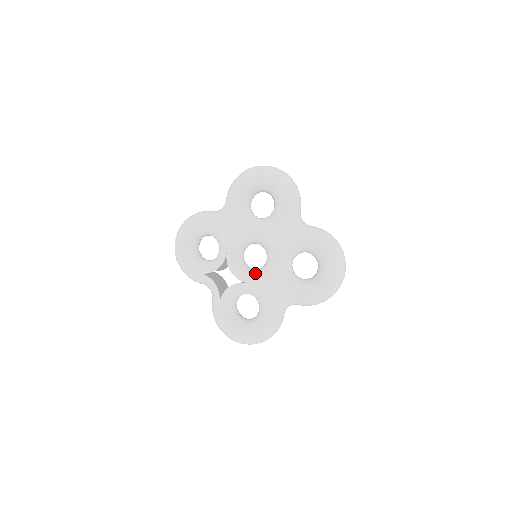
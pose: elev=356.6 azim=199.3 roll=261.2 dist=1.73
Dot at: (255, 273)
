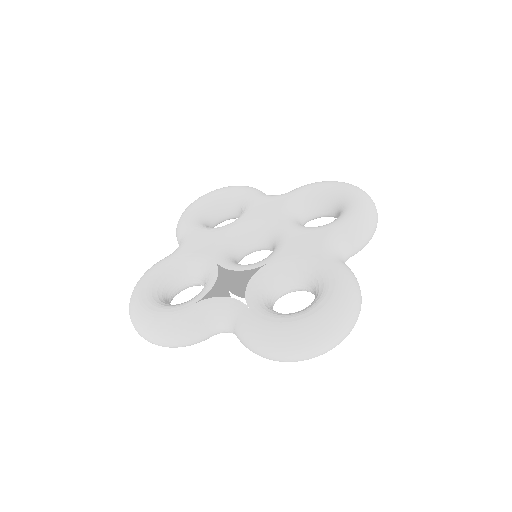
Dot at: occluded
